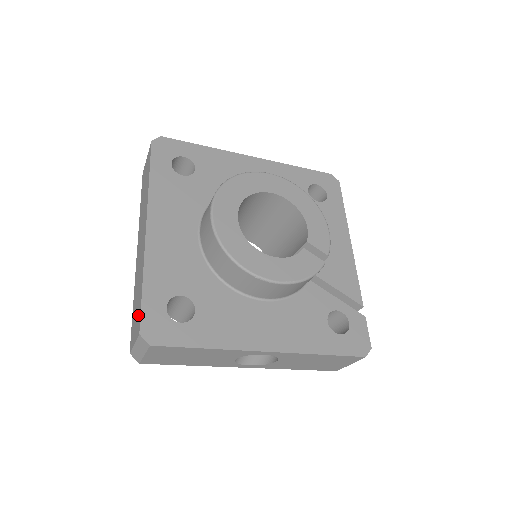
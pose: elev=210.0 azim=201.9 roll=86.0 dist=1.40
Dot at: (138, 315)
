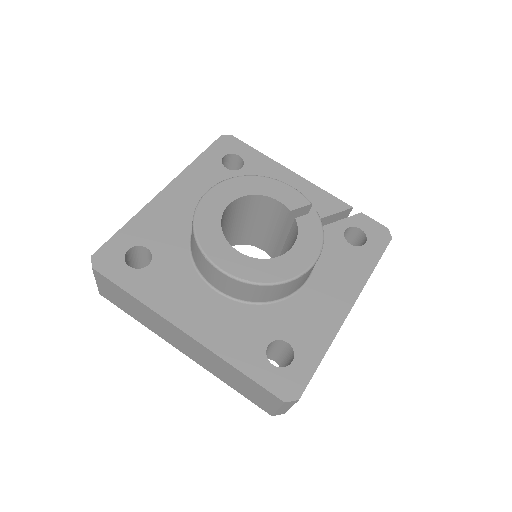
Dot at: (261, 392)
